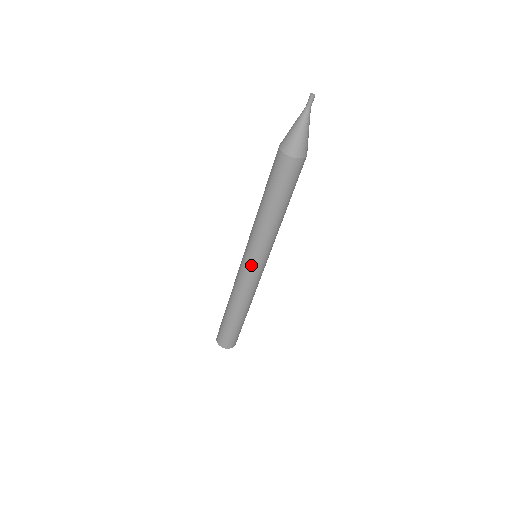
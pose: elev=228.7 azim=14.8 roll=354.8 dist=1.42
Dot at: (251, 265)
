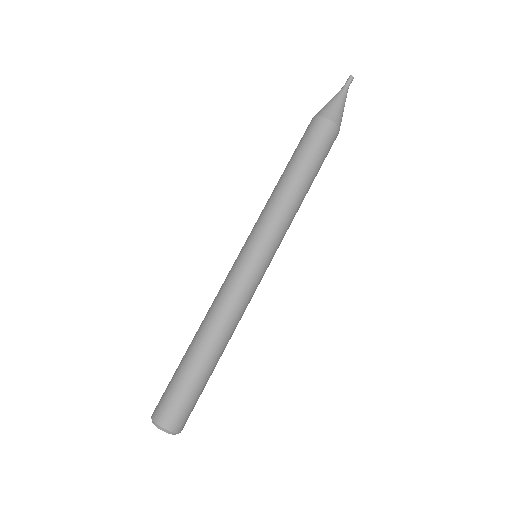
Dot at: (243, 252)
